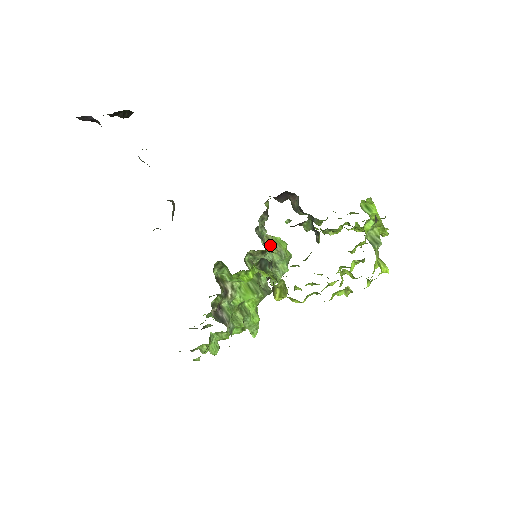
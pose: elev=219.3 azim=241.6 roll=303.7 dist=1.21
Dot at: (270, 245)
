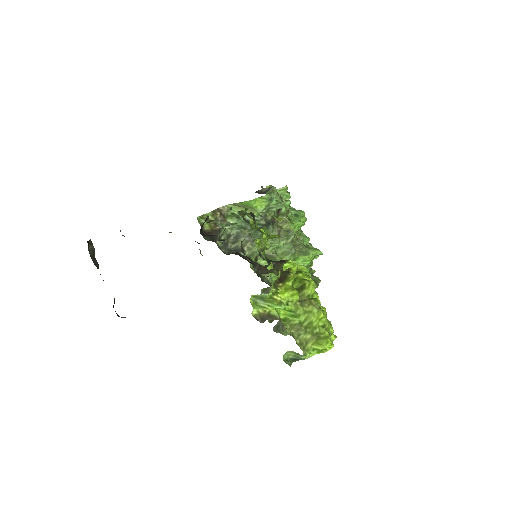
Dot at: (247, 211)
